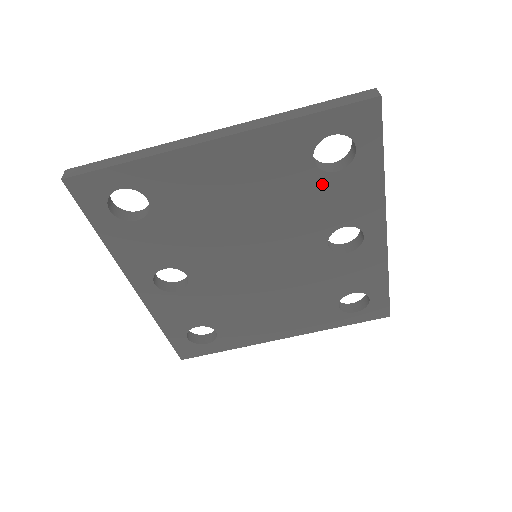
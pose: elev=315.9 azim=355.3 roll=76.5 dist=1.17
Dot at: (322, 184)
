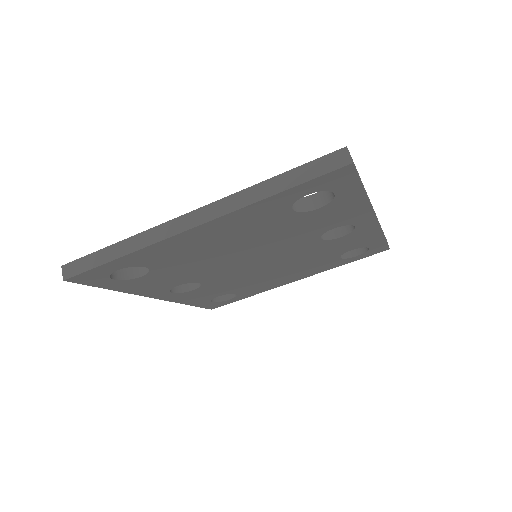
Dot at: (306, 217)
